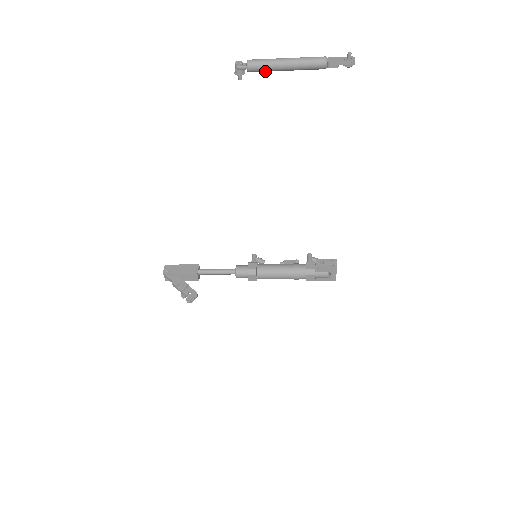
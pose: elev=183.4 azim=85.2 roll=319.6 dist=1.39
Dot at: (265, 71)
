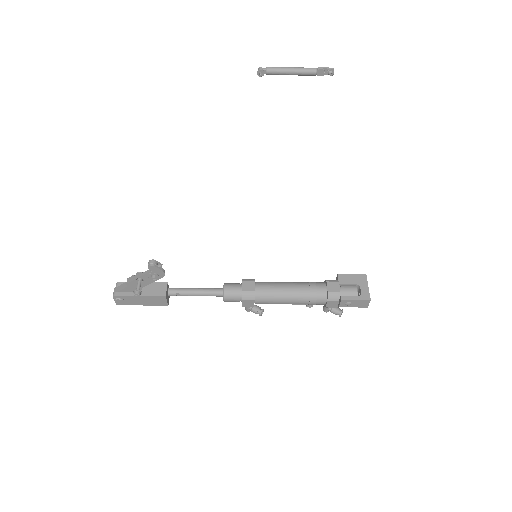
Dot at: (278, 71)
